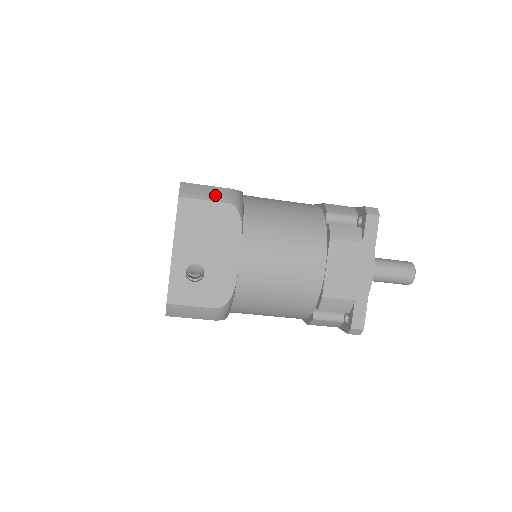
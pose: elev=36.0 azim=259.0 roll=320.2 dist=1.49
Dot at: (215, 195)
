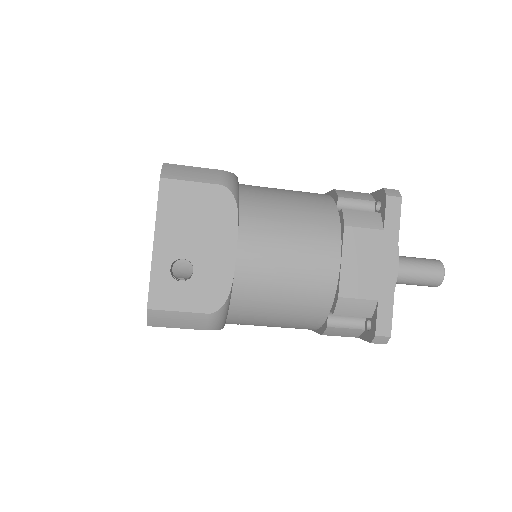
Dot at: (204, 176)
